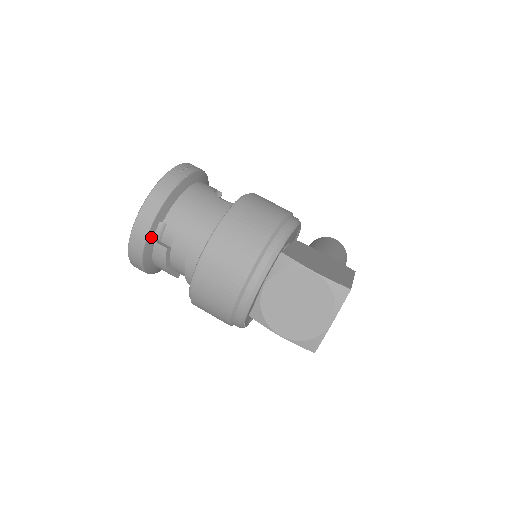
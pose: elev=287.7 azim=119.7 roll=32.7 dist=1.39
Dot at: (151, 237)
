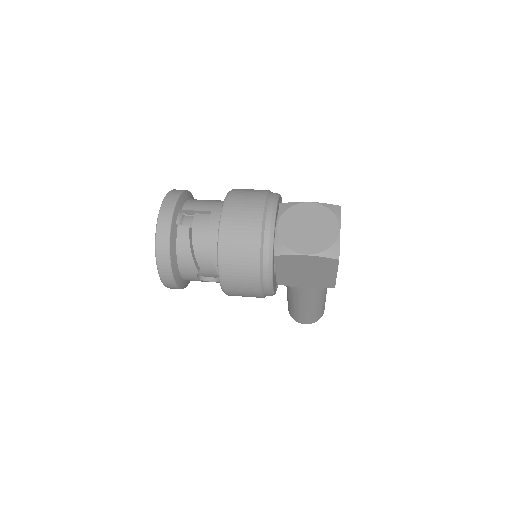
Dot at: (175, 219)
